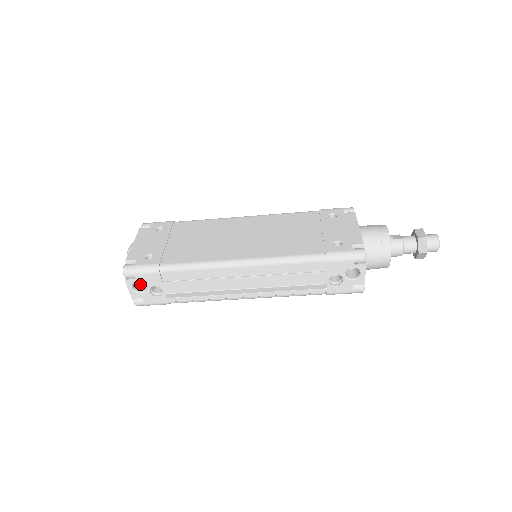
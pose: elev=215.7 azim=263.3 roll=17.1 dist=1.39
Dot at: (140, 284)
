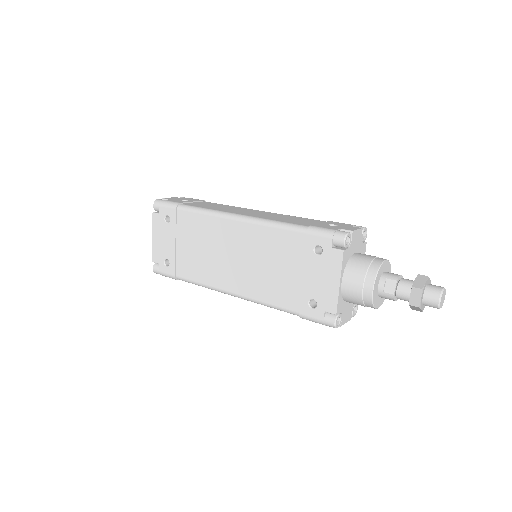
Dot at: occluded
